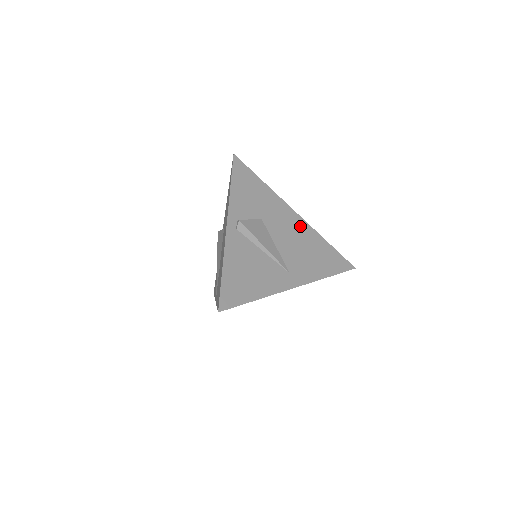
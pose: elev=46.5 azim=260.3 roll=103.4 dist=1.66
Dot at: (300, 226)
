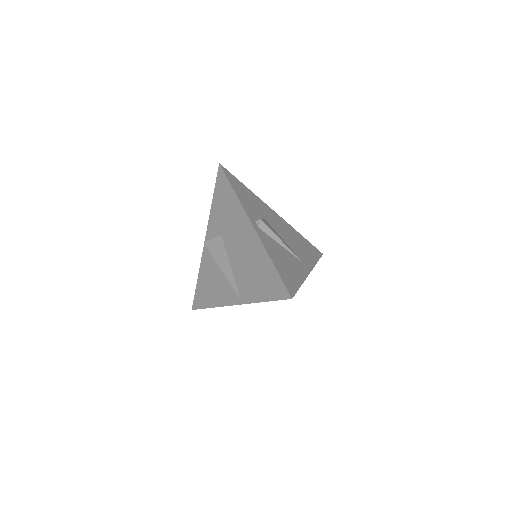
Dot at: (283, 223)
